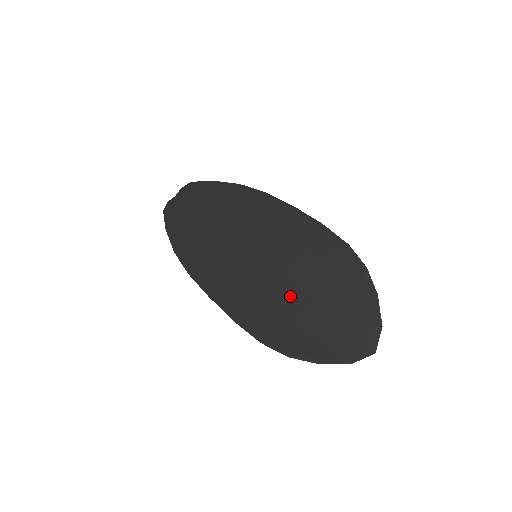
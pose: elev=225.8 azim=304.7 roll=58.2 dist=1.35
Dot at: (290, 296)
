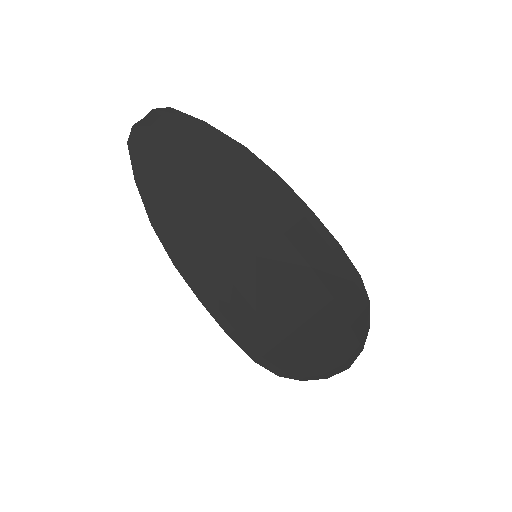
Dot at: (288, 313)
